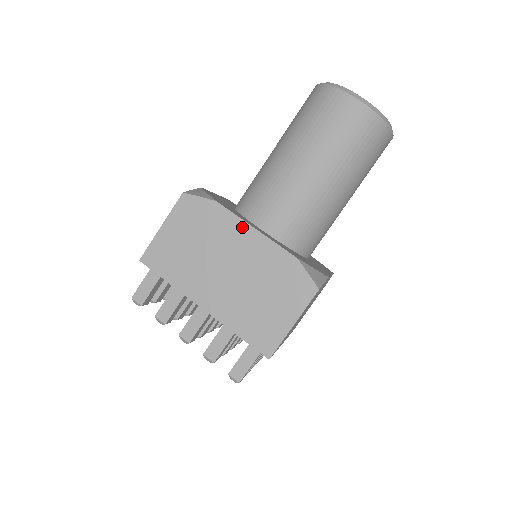
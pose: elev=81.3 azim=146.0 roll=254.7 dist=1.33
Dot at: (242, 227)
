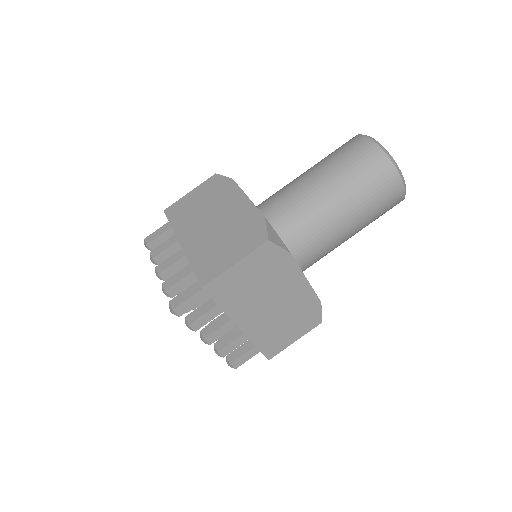
Dot at: (239, 195)
